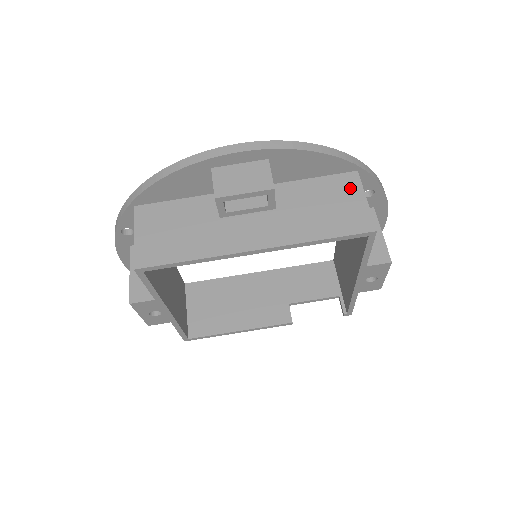
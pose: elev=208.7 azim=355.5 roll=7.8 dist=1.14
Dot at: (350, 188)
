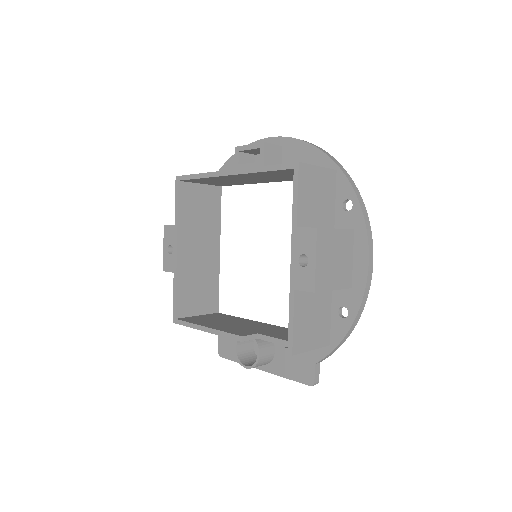
Dot at: occluded
